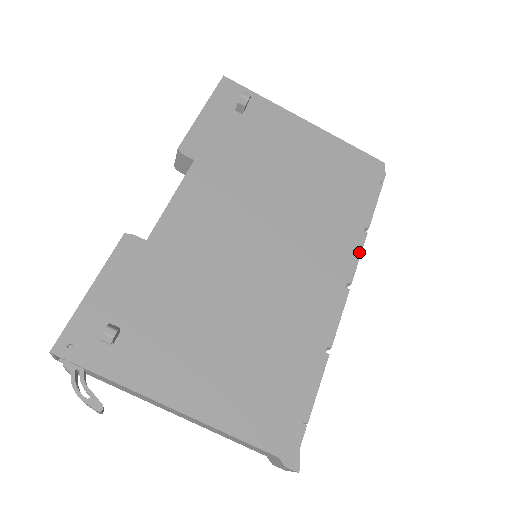
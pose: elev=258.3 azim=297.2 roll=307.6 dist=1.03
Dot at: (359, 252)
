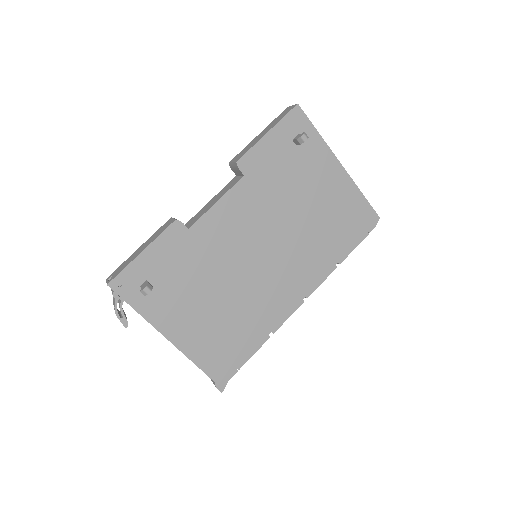
Dot at: (324, 279)
